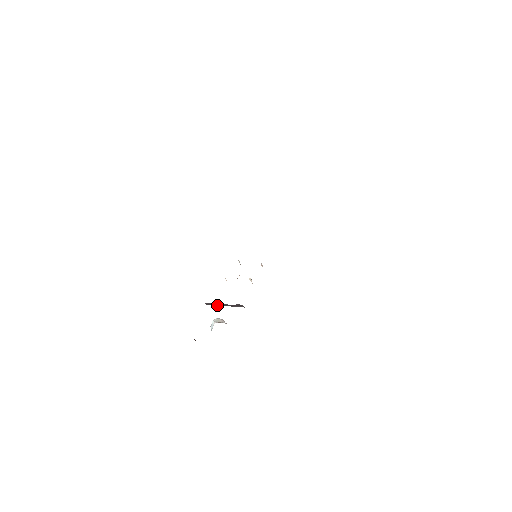
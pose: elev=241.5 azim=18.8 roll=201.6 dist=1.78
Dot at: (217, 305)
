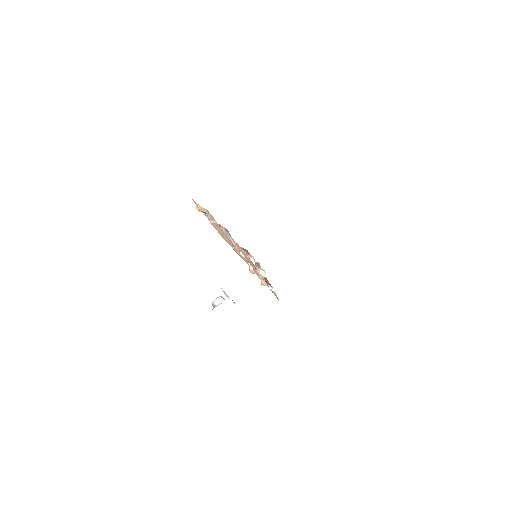
Dot at: occluded
